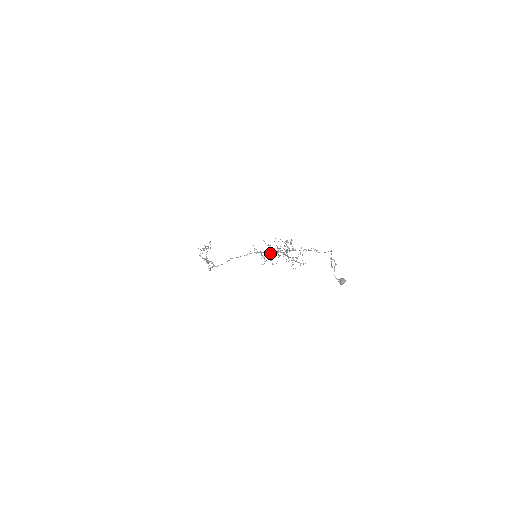
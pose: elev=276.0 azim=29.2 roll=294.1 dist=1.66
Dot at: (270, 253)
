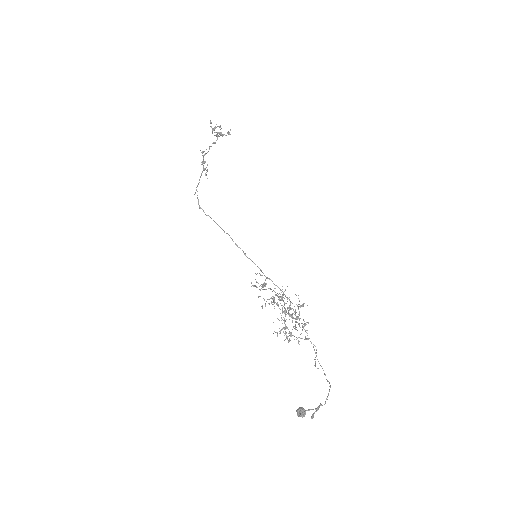
Dot at: occluded
